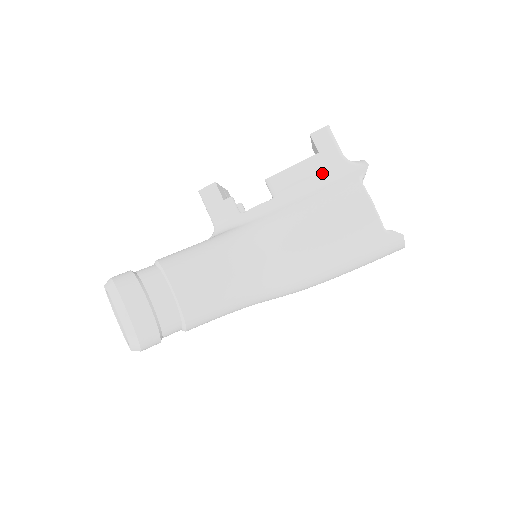
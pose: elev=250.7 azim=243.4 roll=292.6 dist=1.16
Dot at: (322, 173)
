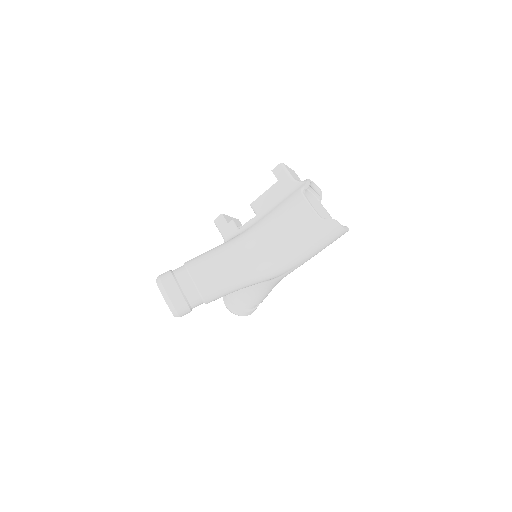
Dot at: (282, 193)
